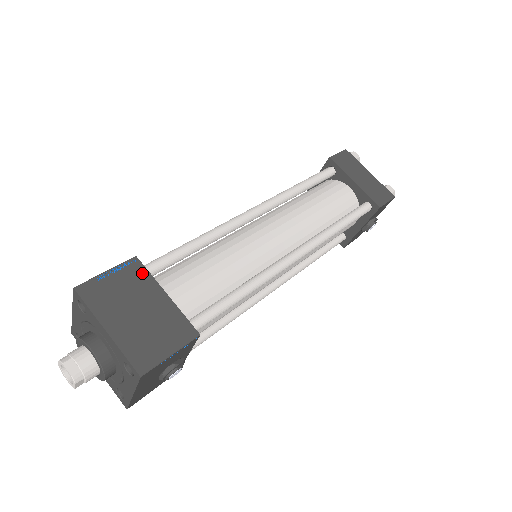
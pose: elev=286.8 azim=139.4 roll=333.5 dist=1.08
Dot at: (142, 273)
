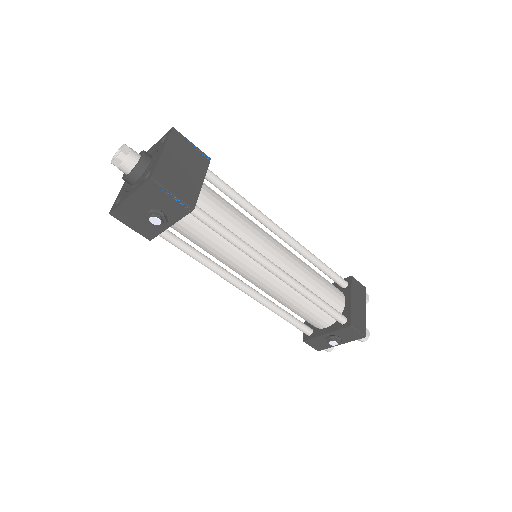
Dot at: (205, 164)
